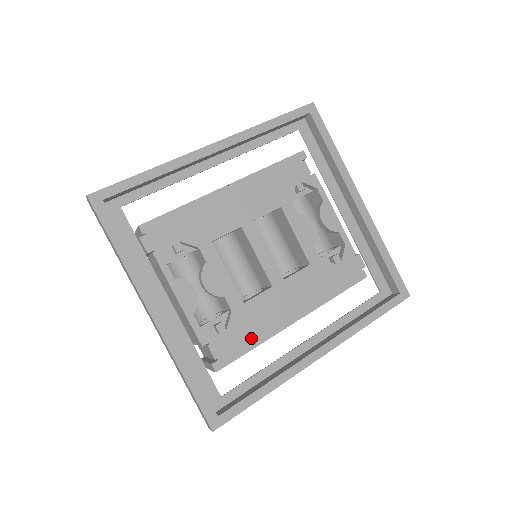
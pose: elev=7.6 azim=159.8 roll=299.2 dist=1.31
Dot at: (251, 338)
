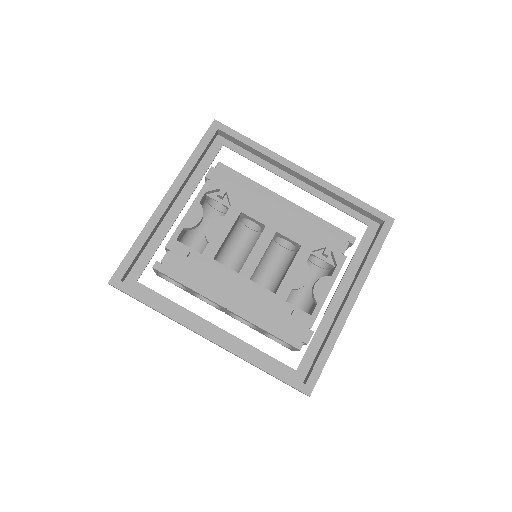
Dot at: (191, 279)
